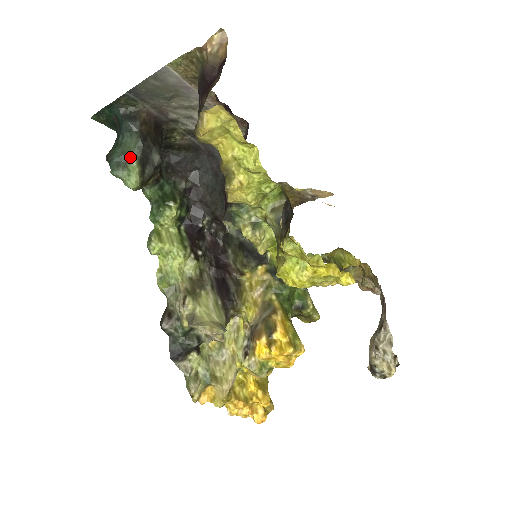
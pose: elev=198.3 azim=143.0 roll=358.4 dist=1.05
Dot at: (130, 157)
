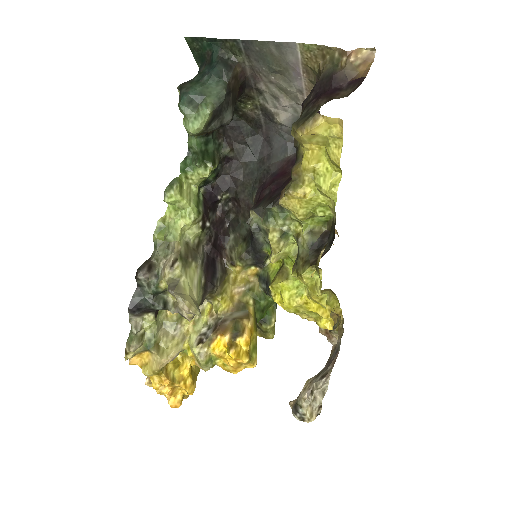
Dot at: (206, 102)
